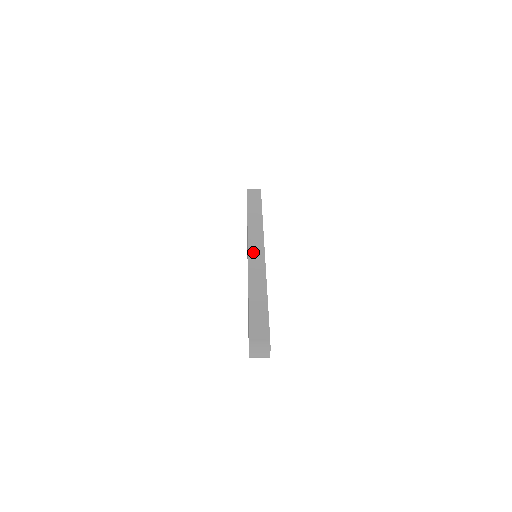
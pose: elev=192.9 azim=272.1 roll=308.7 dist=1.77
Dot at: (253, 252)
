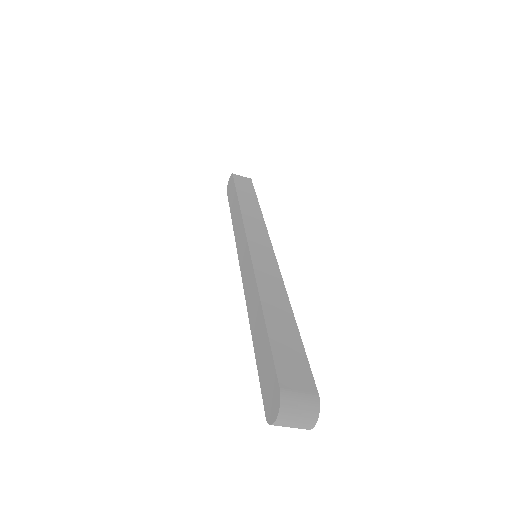
Dot at: (256, 247)
